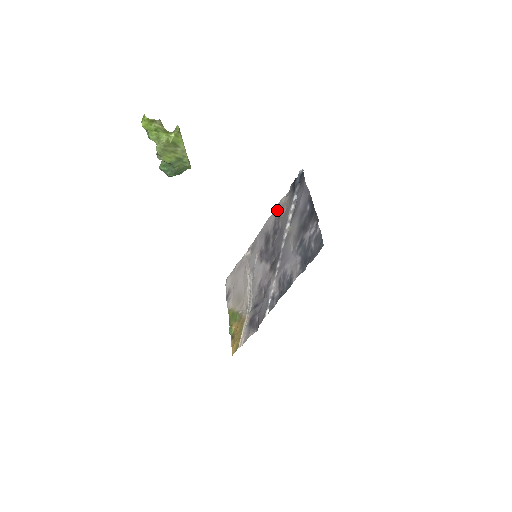
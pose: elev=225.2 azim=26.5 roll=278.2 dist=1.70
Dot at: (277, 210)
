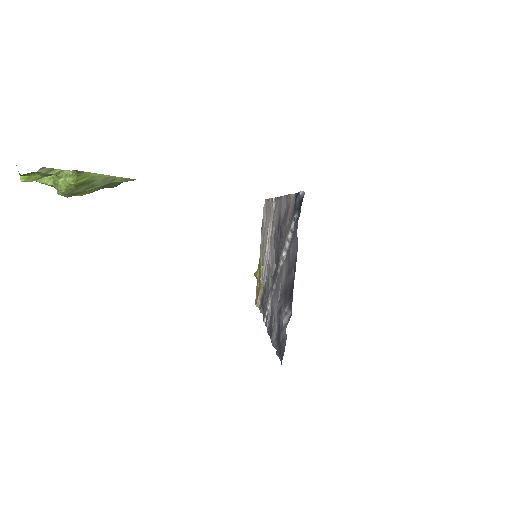
Dot at: (287, 202)
